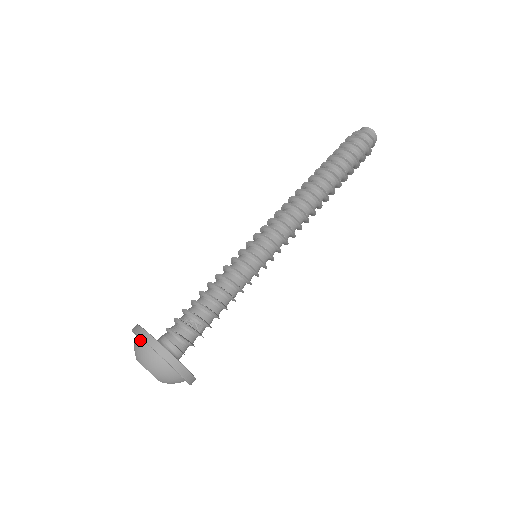
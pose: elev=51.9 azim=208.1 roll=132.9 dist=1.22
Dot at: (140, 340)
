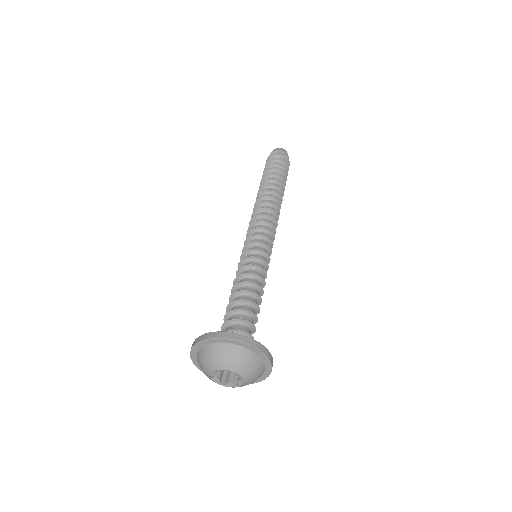
Dot at: (209, 346)
